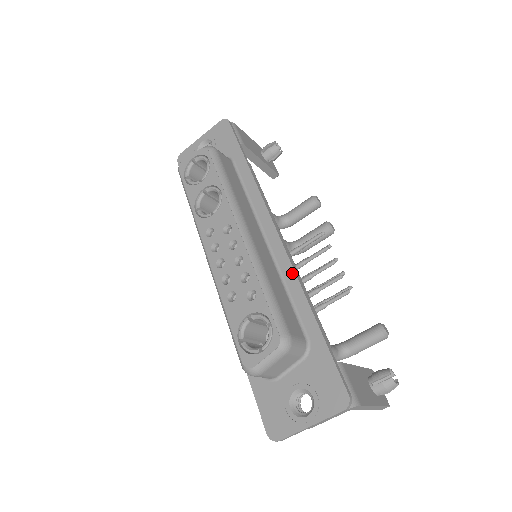
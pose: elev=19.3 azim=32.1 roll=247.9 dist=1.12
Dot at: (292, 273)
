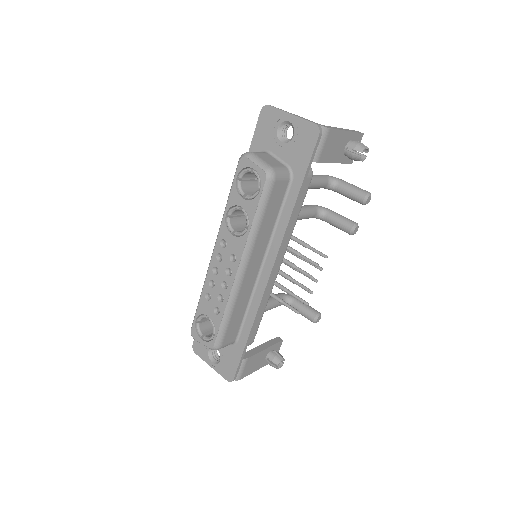
Dot at: (258, 304)
